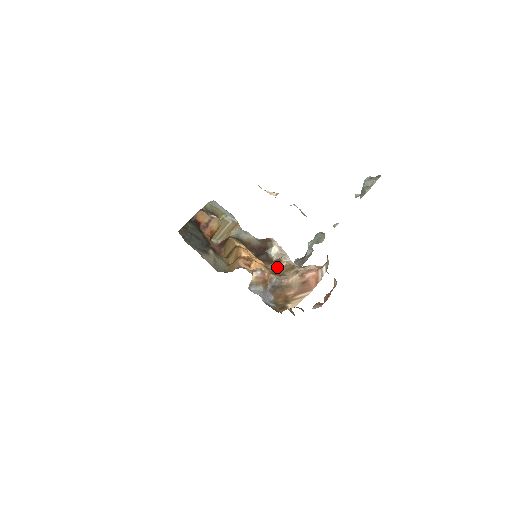
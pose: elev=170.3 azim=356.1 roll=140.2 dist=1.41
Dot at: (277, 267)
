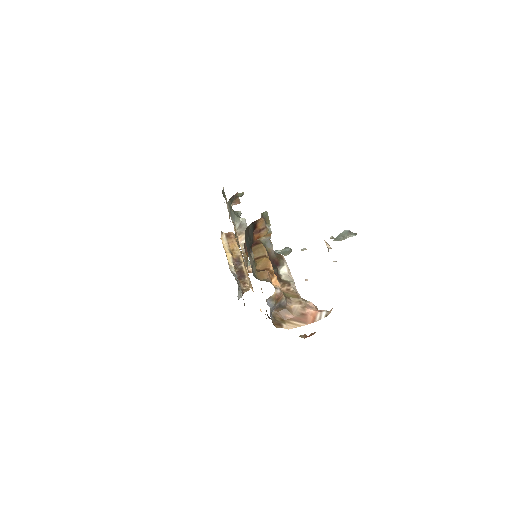
Dot at: (286, 288)
